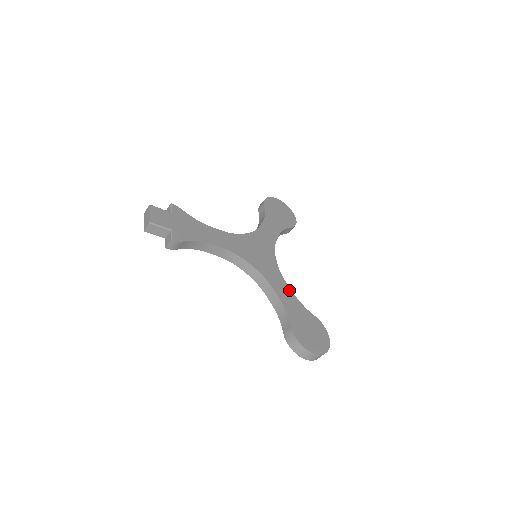
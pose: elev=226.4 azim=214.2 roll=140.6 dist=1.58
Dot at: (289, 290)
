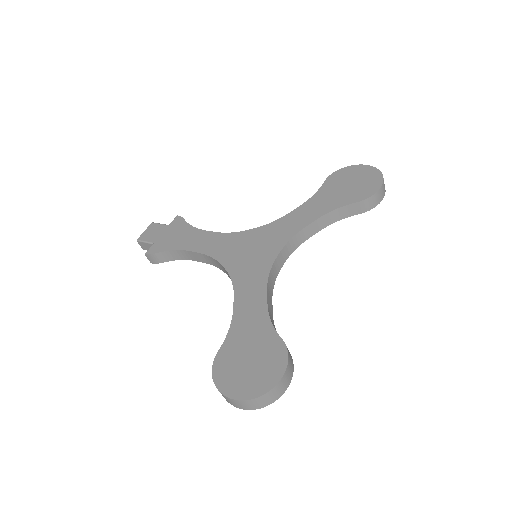
Dot at: (262, 299)
